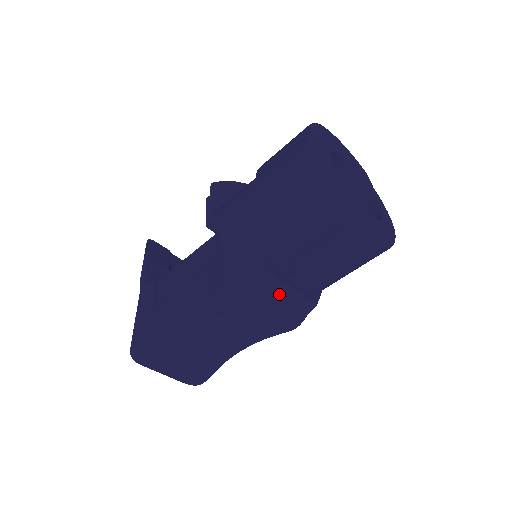
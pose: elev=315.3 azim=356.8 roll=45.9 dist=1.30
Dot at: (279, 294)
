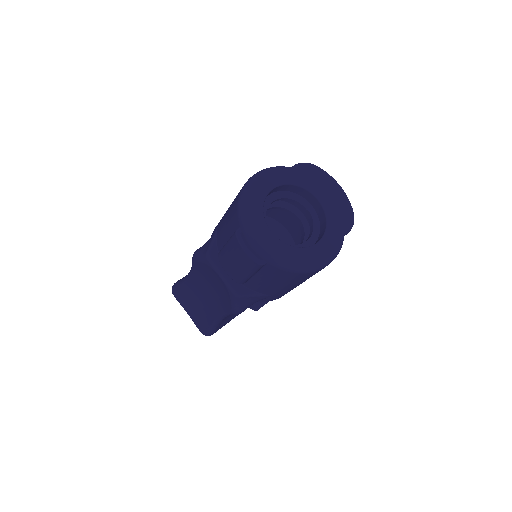
Dot at: (215, 273)
